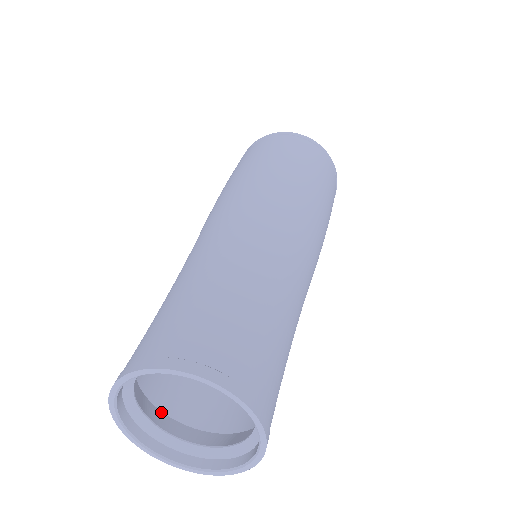
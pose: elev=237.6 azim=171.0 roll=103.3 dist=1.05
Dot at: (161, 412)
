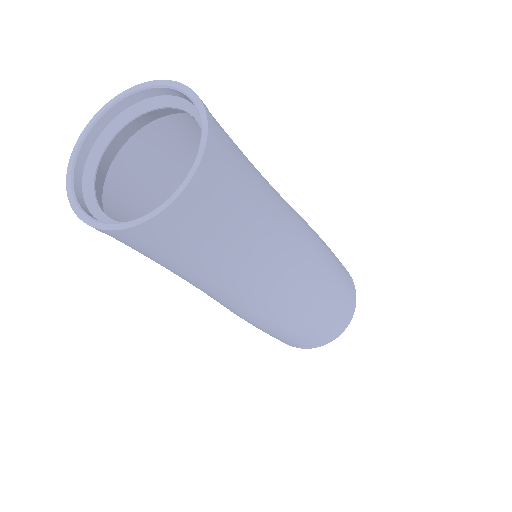
Dot at: (105, 177)
